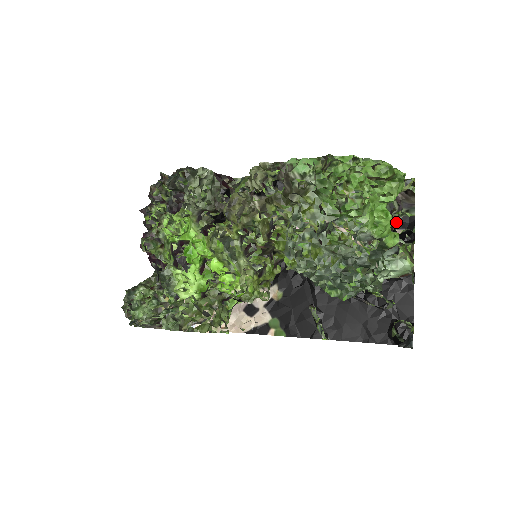
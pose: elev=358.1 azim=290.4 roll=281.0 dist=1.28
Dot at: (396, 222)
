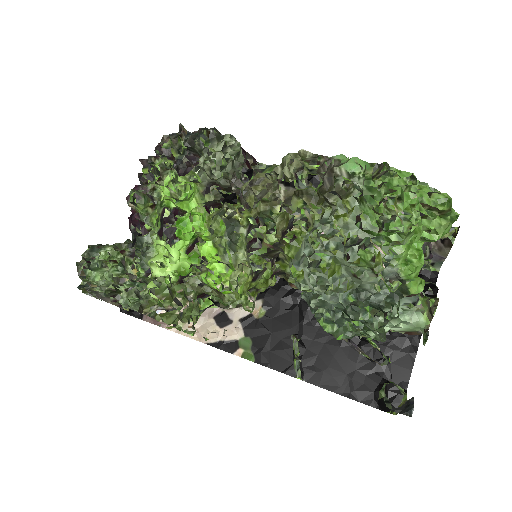
Dot at: (421, 270)
